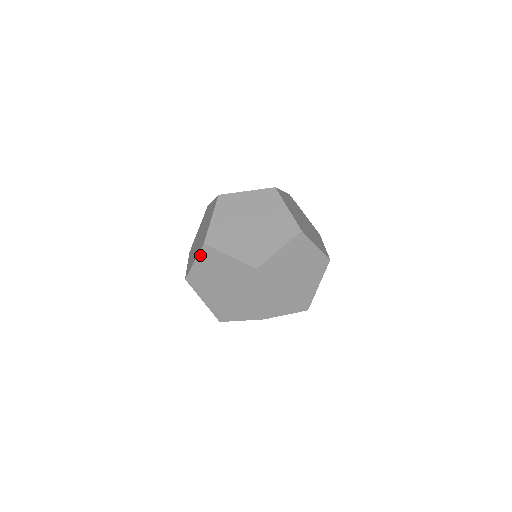
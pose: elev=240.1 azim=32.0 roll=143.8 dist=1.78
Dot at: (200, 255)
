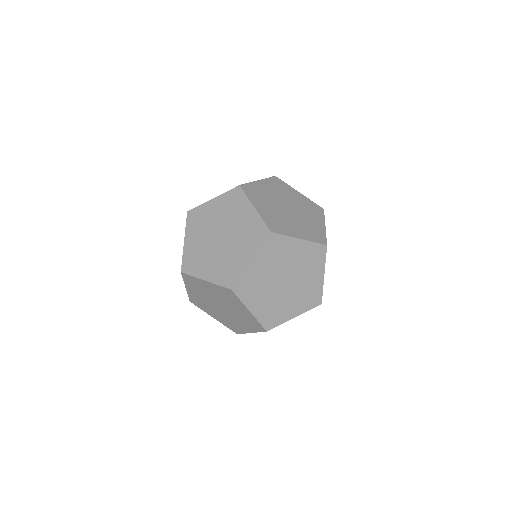
Dot at: (226, 194)
